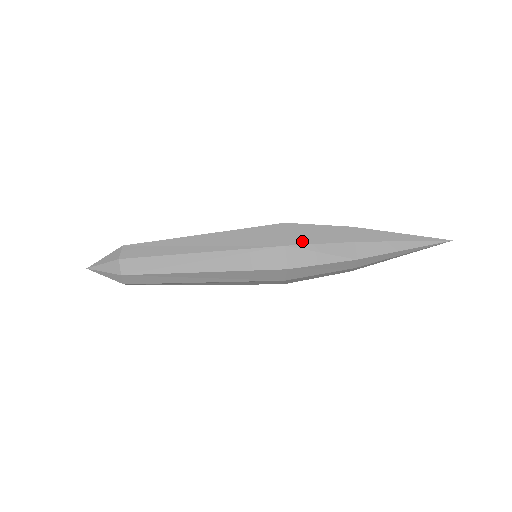
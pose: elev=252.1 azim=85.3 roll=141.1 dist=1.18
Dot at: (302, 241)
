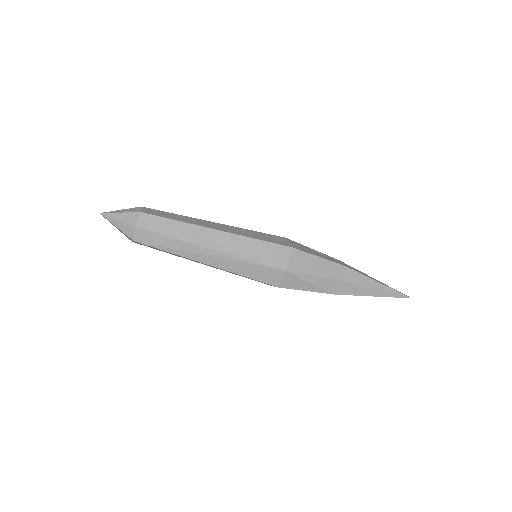
Dot at: (300, 270)
